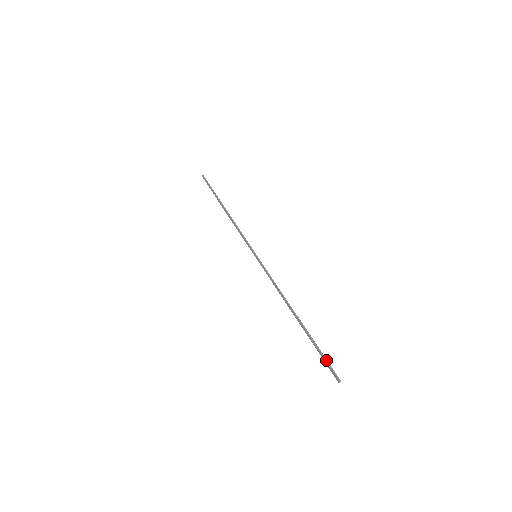
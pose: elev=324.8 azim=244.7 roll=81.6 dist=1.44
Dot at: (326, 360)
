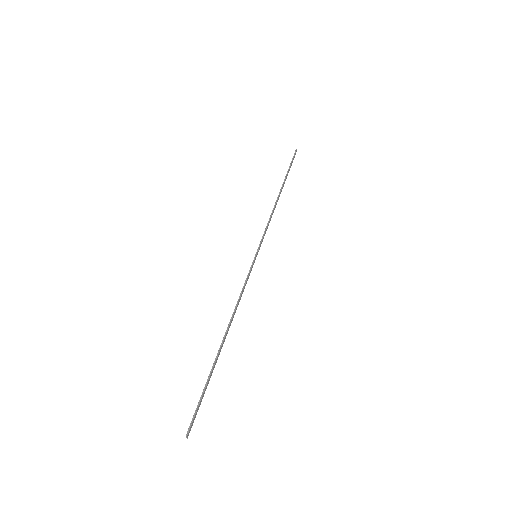
Dot at: (198, 405)
